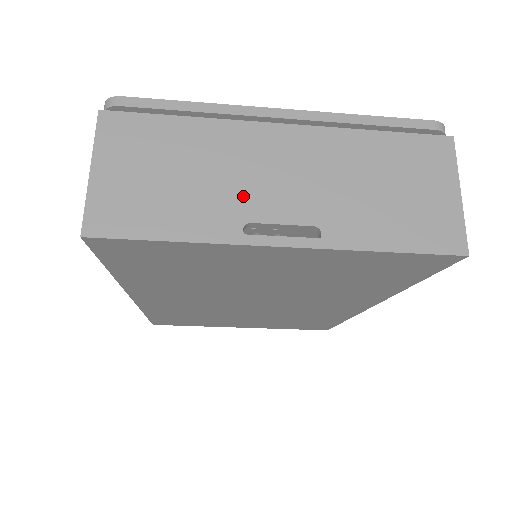
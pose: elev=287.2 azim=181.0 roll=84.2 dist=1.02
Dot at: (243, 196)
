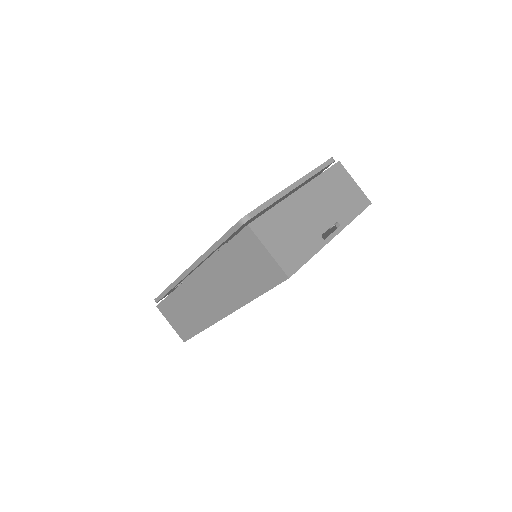
Dot at: (313, 226)
